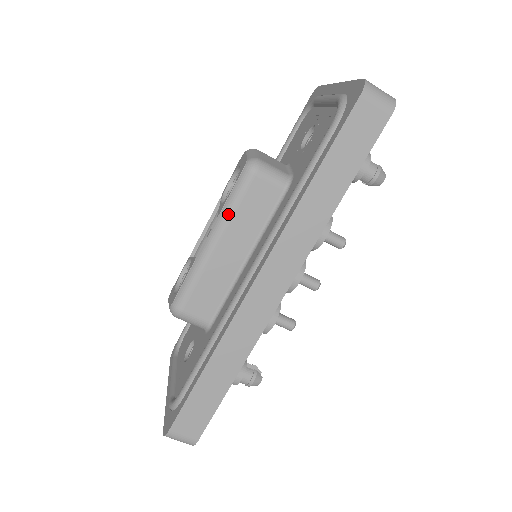
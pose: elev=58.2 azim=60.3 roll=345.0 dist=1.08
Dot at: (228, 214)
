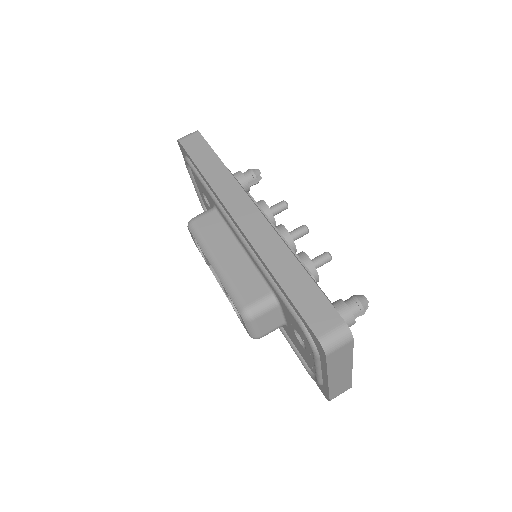
Dot at: (205, 245)
